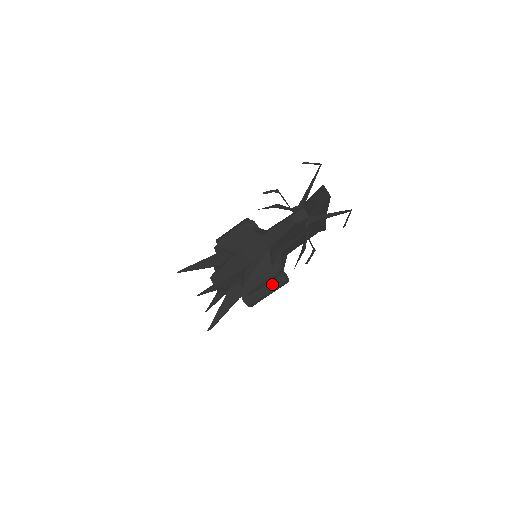
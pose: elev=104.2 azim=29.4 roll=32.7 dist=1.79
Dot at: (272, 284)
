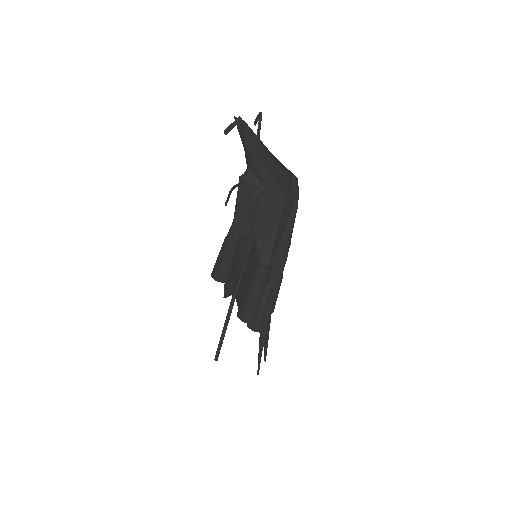
Dot at: (251, 278)
